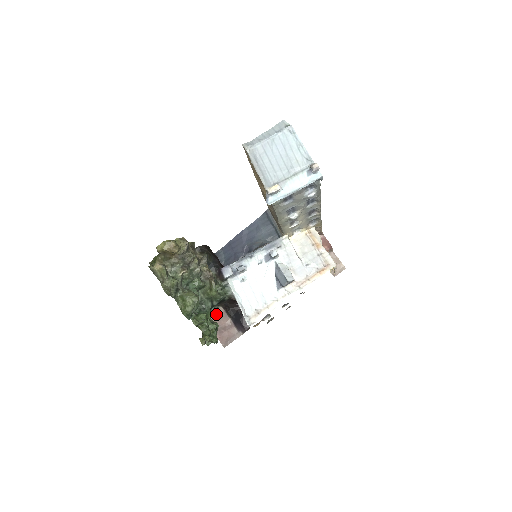
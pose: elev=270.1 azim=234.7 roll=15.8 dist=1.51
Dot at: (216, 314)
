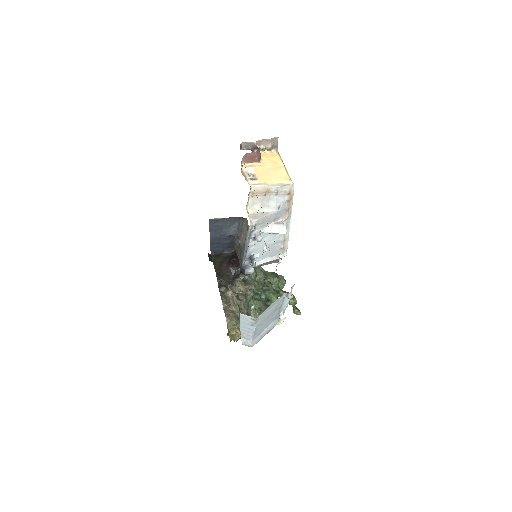
Dot at: occluded
